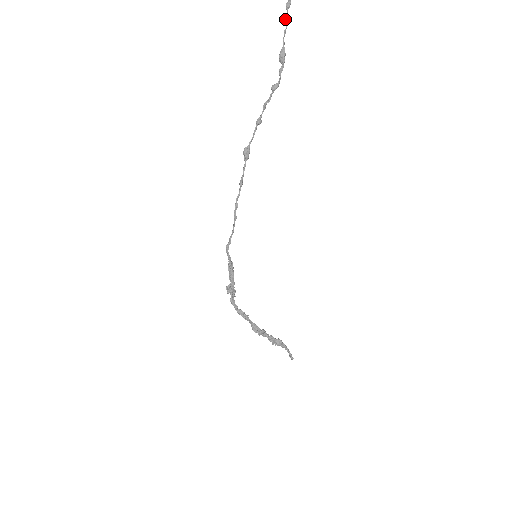
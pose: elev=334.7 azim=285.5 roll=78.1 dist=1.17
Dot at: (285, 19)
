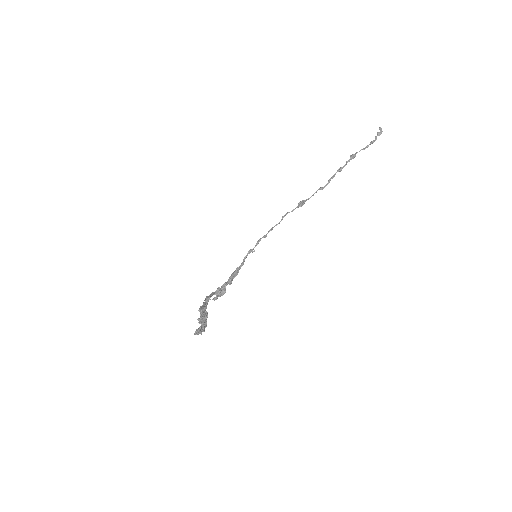
Dot at: (366, 147)
